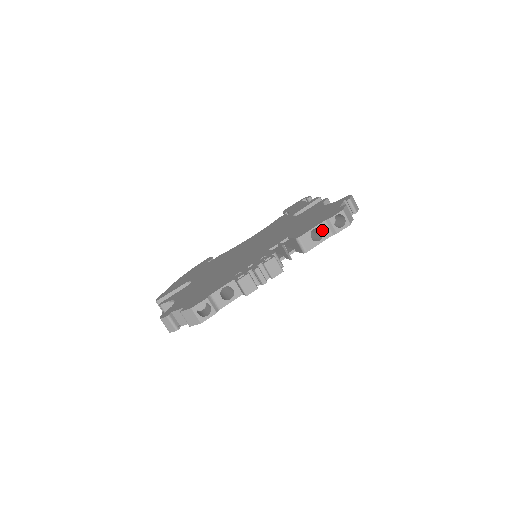
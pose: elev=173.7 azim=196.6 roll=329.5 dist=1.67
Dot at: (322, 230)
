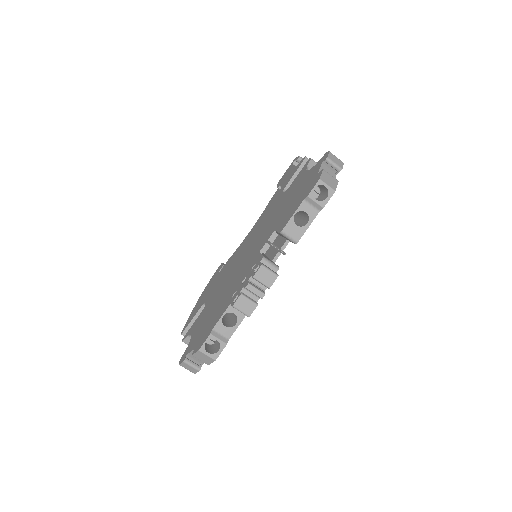
Dot at: (305, 211)
